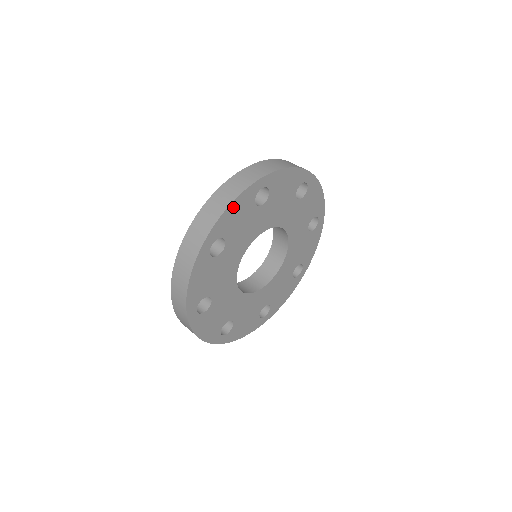
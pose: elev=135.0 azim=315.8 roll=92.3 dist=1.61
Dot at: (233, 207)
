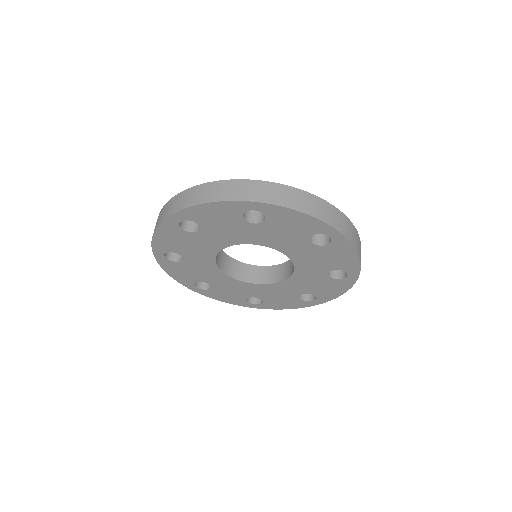
Dot at: (211, 206)
